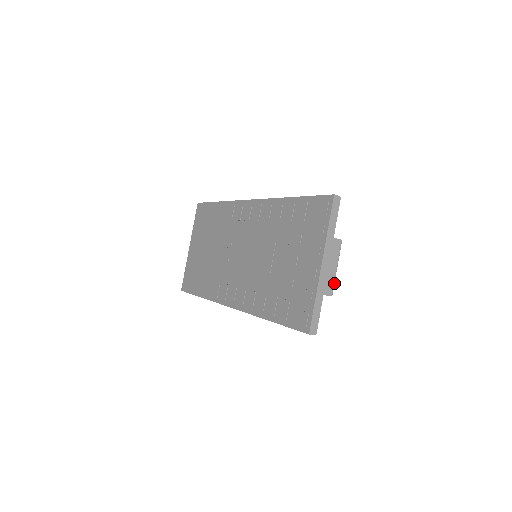
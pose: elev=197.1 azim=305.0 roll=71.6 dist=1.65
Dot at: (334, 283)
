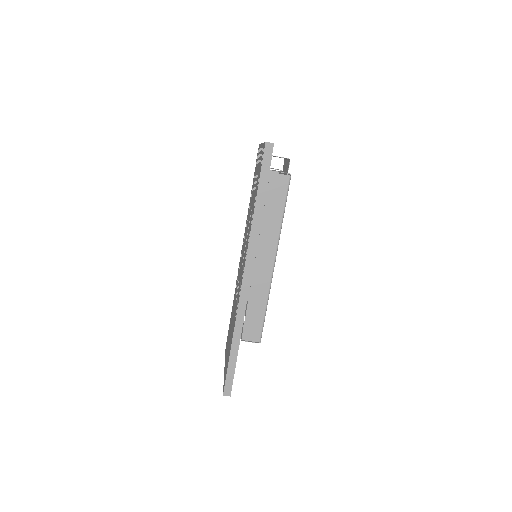
Dot at: (288, 159)
